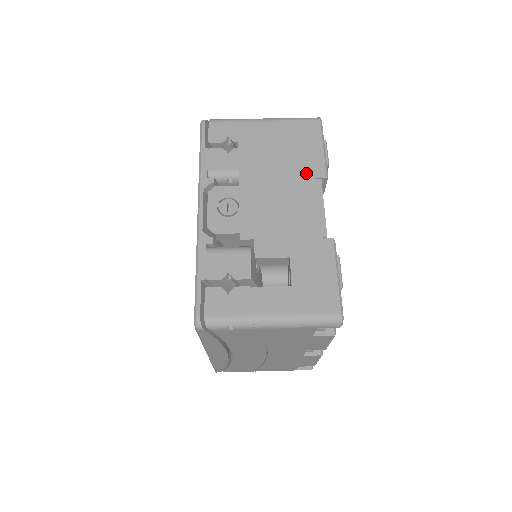
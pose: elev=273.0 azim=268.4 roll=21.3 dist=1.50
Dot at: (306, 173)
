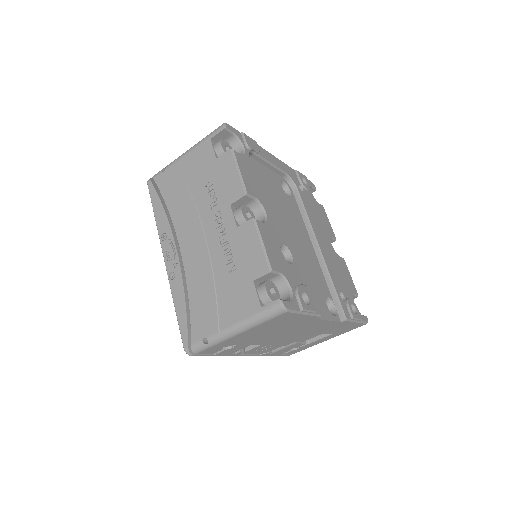
Dot at: (303, 324)
